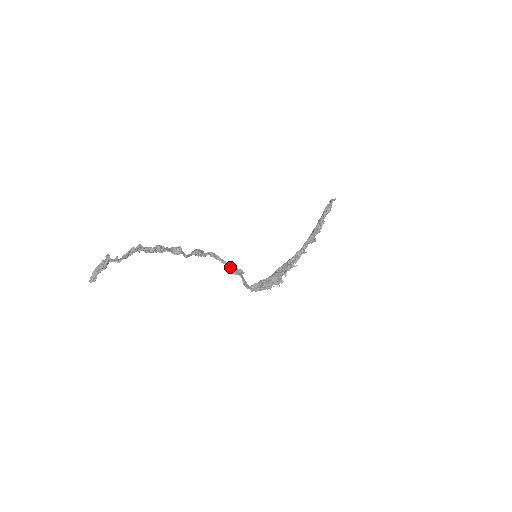
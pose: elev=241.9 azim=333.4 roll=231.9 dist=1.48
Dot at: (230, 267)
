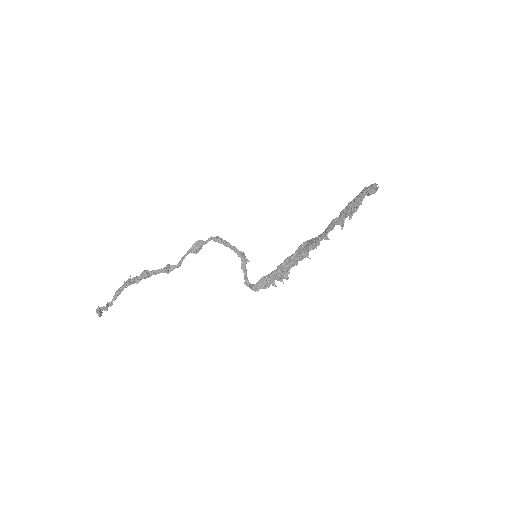
Dot at: (235, 252)
